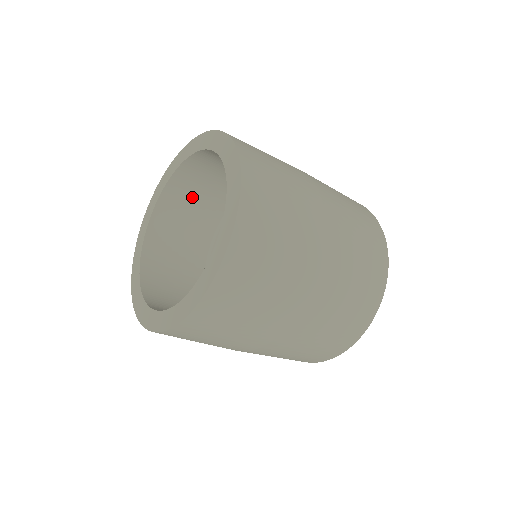
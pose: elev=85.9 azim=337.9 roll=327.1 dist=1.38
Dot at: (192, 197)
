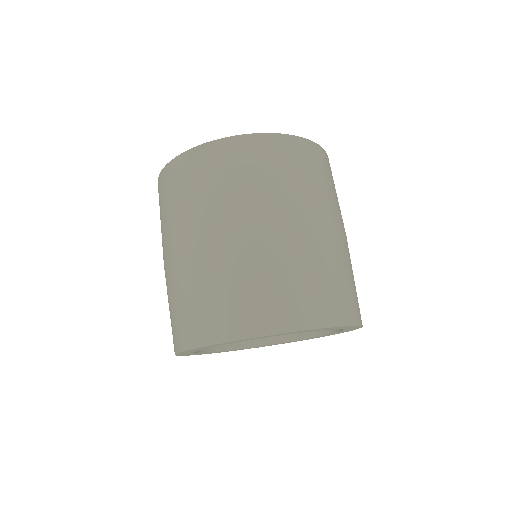
Dot at: occluded
